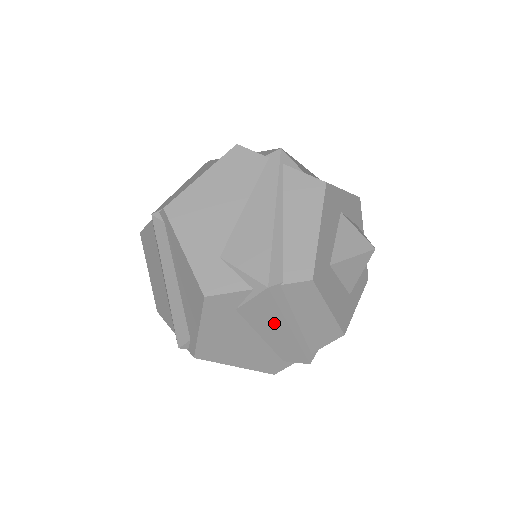
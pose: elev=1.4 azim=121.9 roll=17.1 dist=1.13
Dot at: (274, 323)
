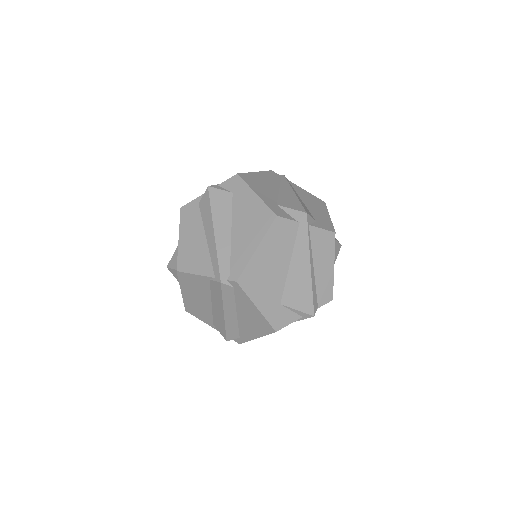
Dot at: occluded
